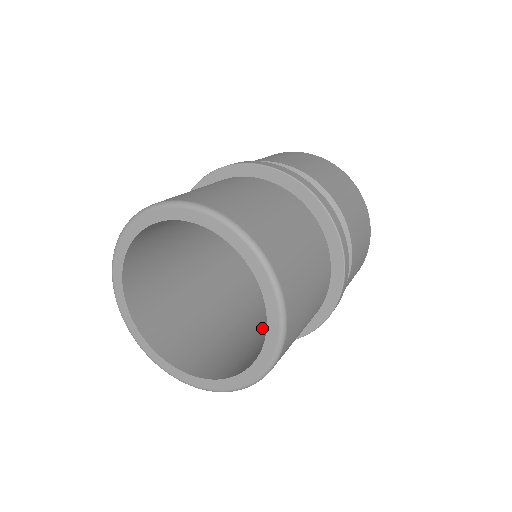
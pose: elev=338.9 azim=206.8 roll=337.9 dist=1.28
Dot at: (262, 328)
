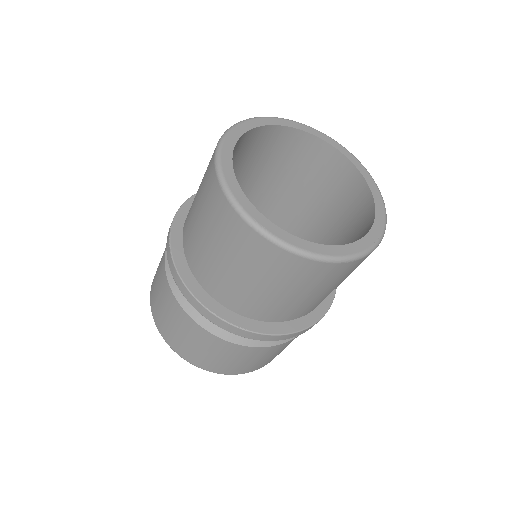
Dot at: occluded
